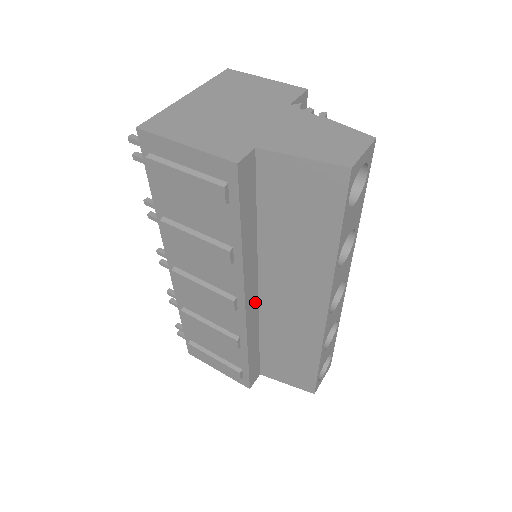
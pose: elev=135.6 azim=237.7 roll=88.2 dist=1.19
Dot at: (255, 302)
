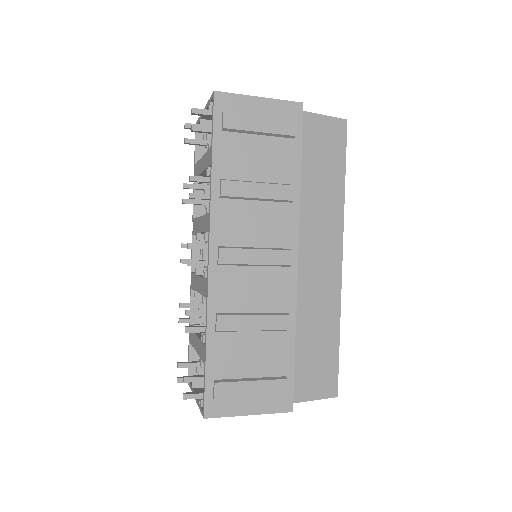
Dot at: occluded
